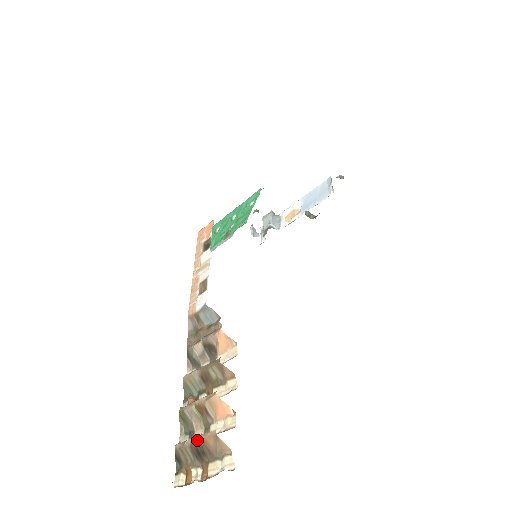
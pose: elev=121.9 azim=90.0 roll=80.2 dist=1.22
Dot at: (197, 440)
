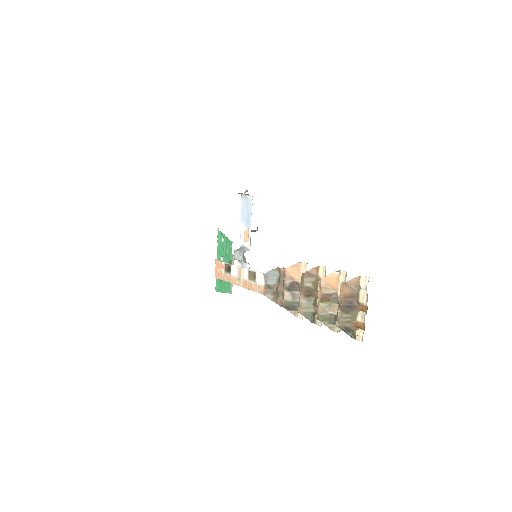
Dot at: (341, 302)
